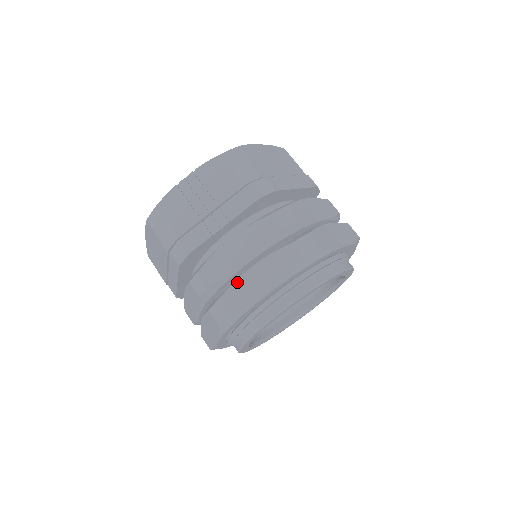
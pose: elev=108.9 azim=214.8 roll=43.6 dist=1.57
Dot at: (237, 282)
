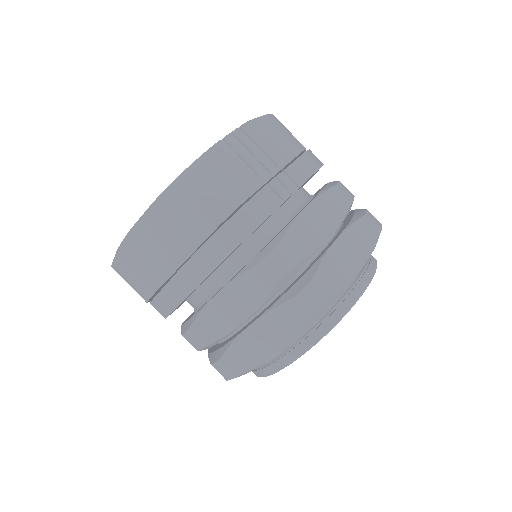
Dot at: (327, 257)
